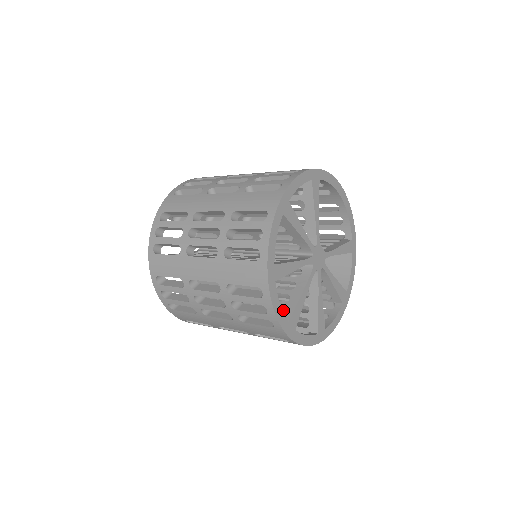
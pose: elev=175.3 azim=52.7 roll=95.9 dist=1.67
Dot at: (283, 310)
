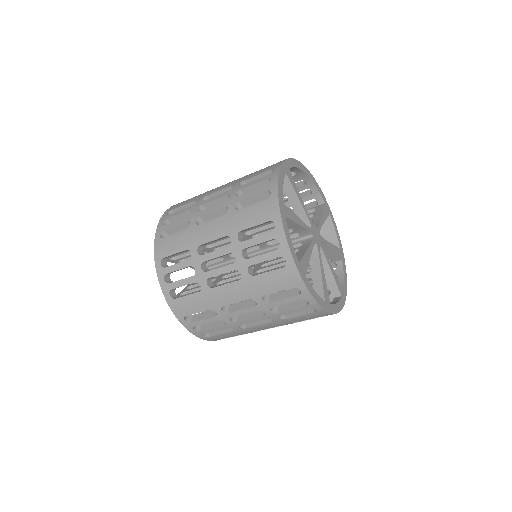
Dot at: occluded
